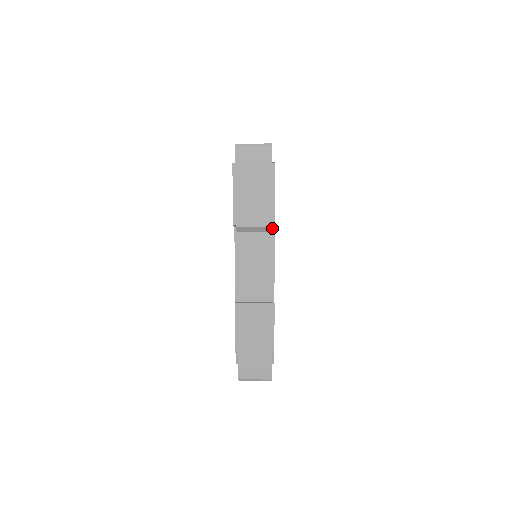
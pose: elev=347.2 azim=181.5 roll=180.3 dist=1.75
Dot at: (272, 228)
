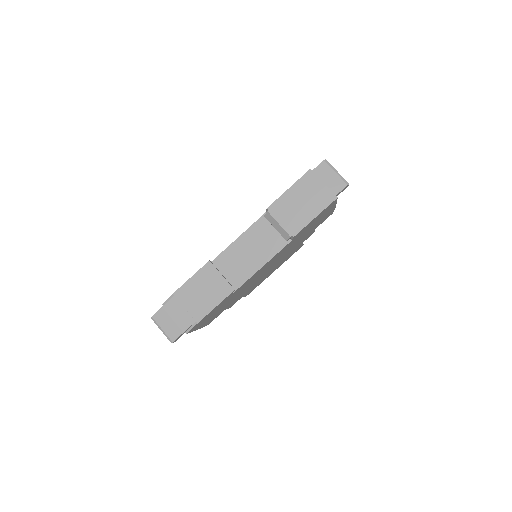
Dot at: (289, 240)
